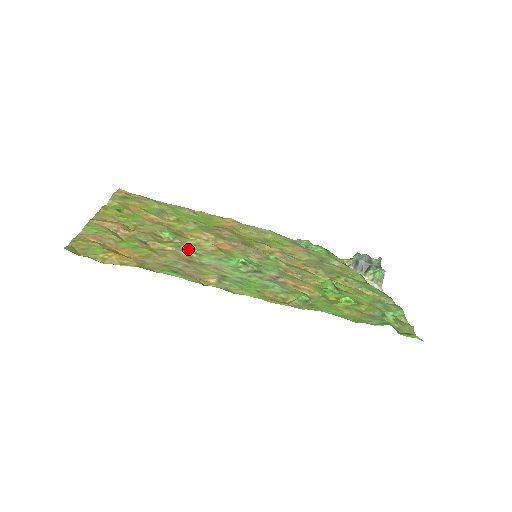
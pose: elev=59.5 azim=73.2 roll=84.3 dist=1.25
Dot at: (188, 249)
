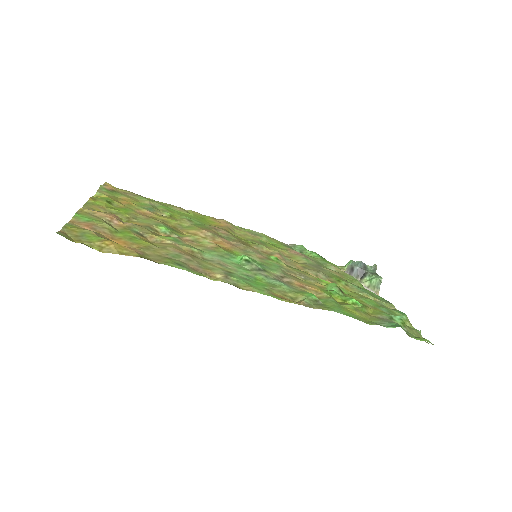
Dot at: (187, 244)
